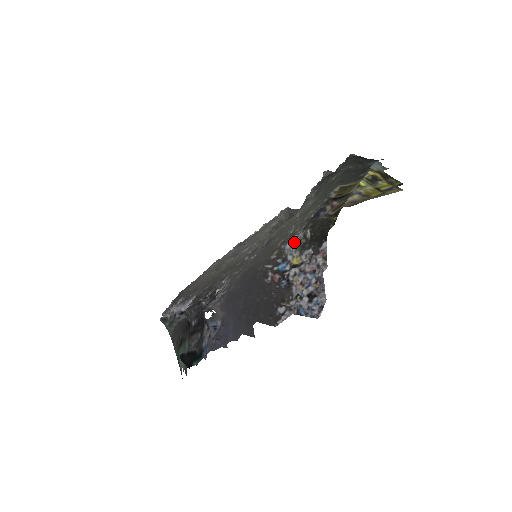
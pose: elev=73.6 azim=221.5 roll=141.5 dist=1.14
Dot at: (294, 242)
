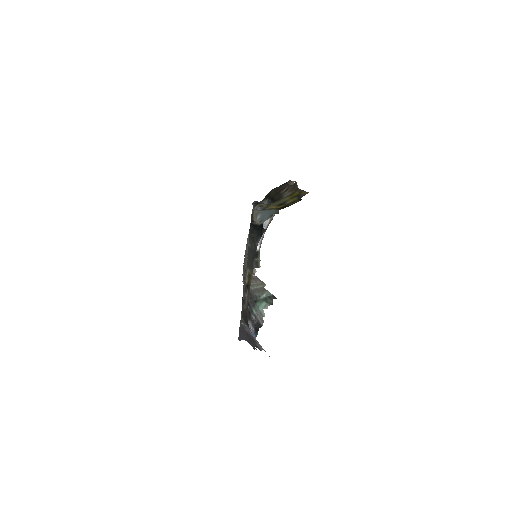
Dot at: occluded
